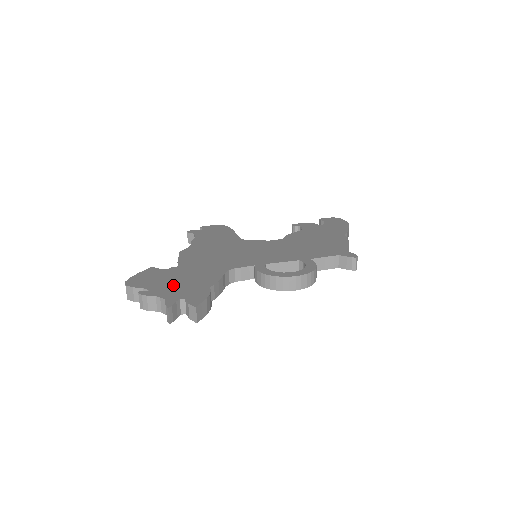
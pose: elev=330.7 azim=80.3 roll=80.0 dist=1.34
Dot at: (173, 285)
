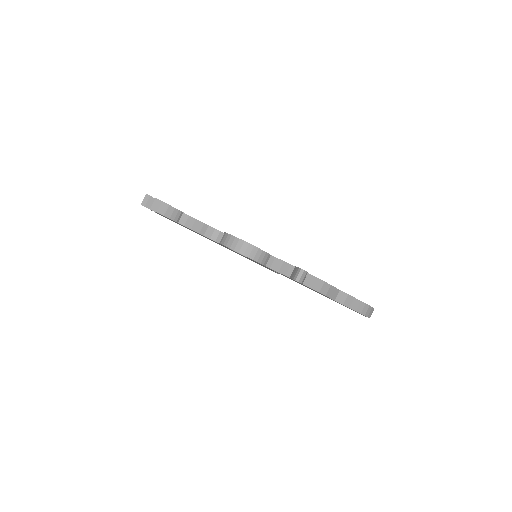
Dot at: occluded
